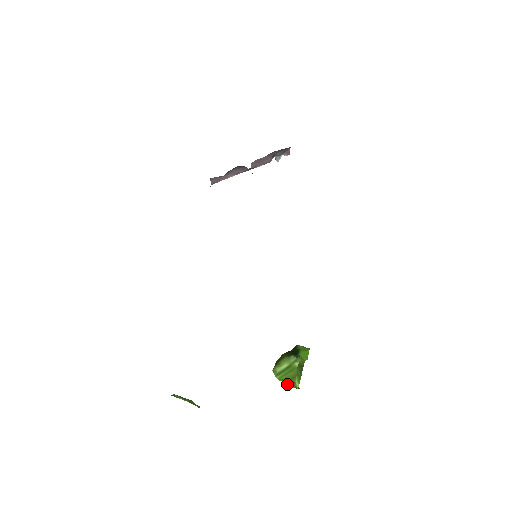
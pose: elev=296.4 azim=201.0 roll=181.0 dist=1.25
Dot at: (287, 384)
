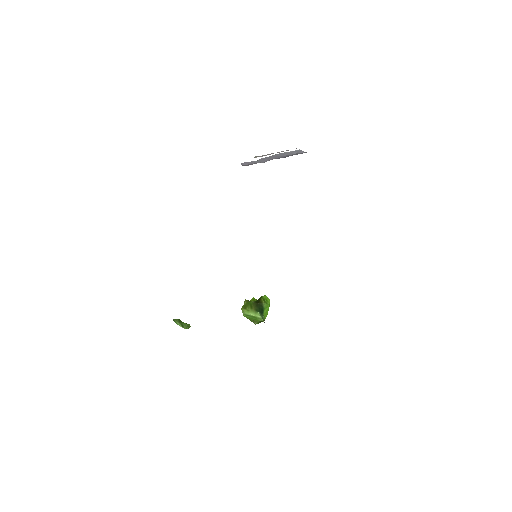
Dot at: occluded
